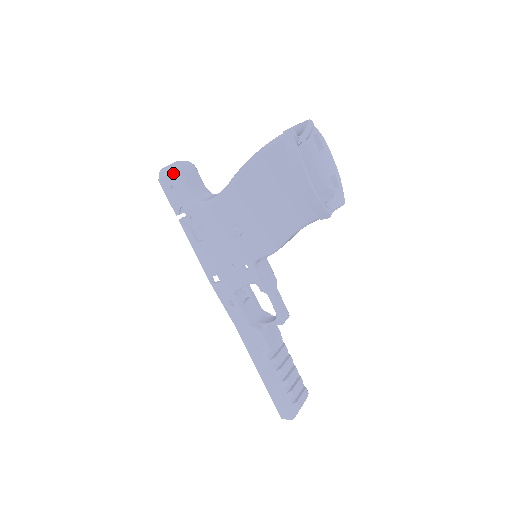
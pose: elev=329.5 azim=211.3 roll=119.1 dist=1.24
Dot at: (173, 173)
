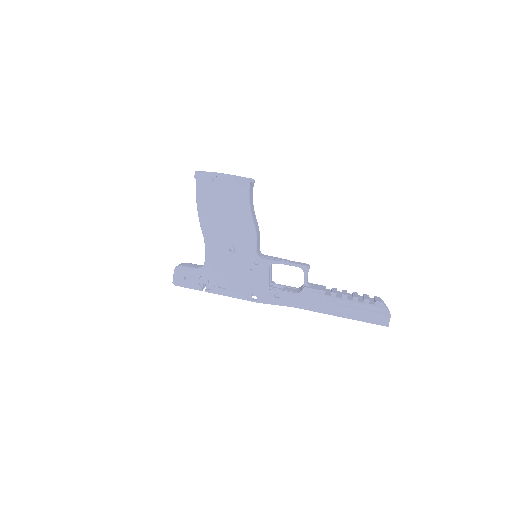
Dot at: (177, 270)
